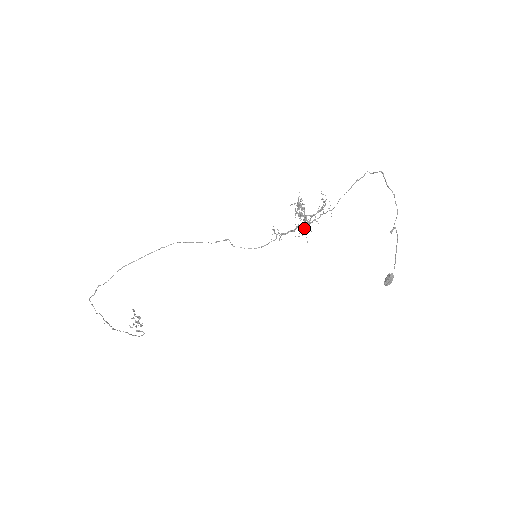
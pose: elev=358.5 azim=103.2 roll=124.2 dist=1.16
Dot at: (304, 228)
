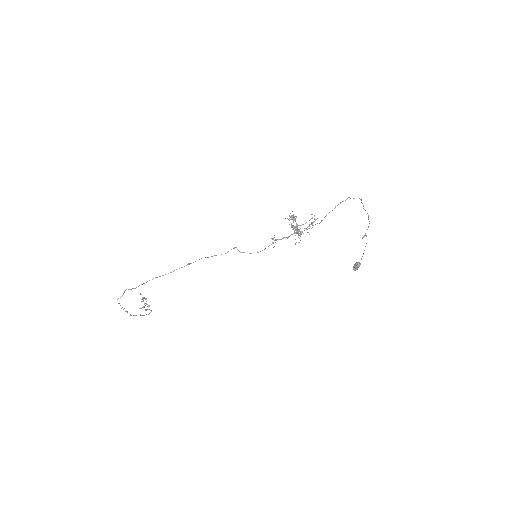
Dot at: (300, 240)
